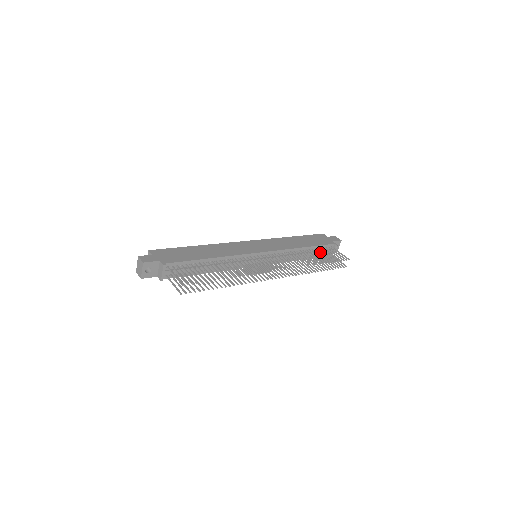
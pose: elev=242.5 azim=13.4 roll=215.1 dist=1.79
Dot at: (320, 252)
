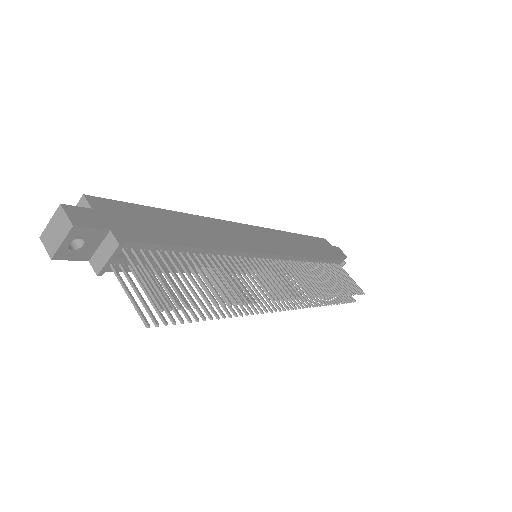
Dot at: (332, 271)
